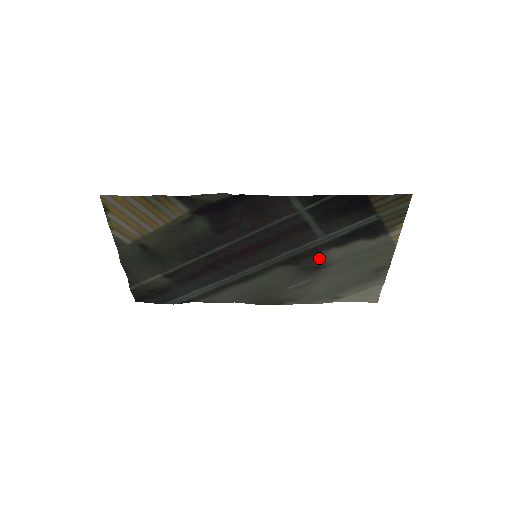
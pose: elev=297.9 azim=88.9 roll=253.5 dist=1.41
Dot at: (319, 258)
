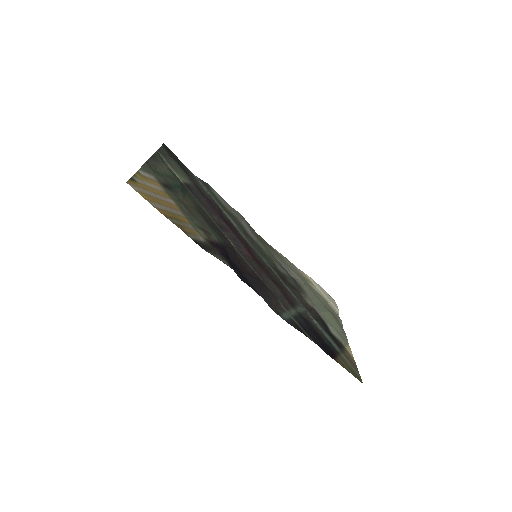
Dot at: (301, 291)
